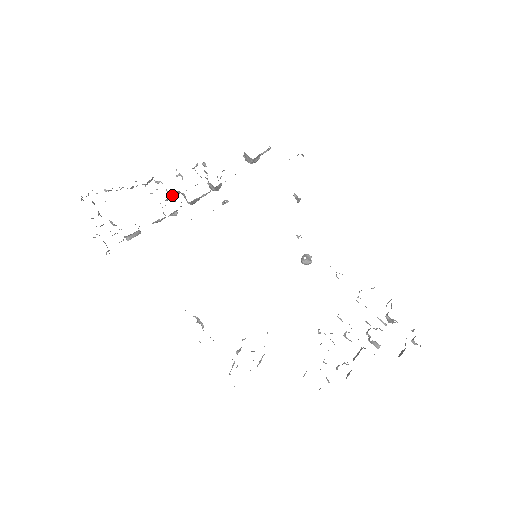
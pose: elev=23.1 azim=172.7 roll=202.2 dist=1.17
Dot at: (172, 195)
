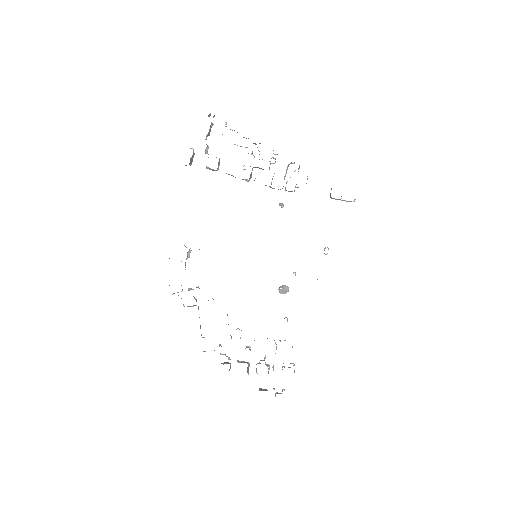
Dot at: (257, 167)
